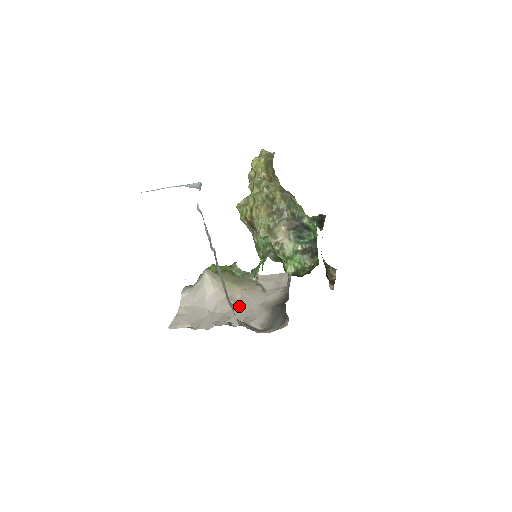
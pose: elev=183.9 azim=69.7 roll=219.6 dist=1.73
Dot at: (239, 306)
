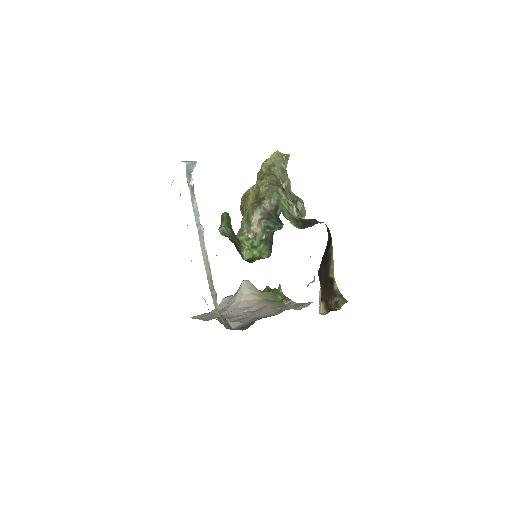
Dot at: (246, 314)
